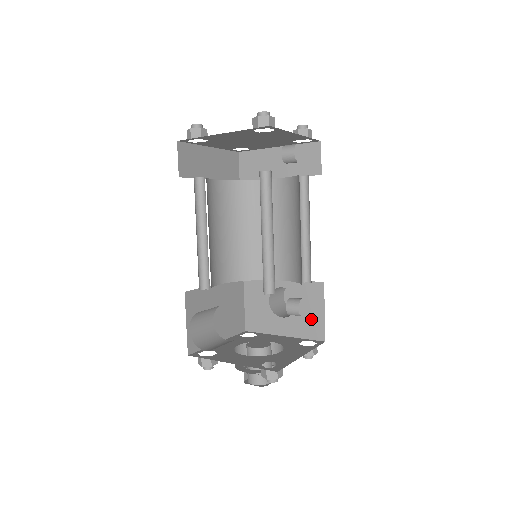
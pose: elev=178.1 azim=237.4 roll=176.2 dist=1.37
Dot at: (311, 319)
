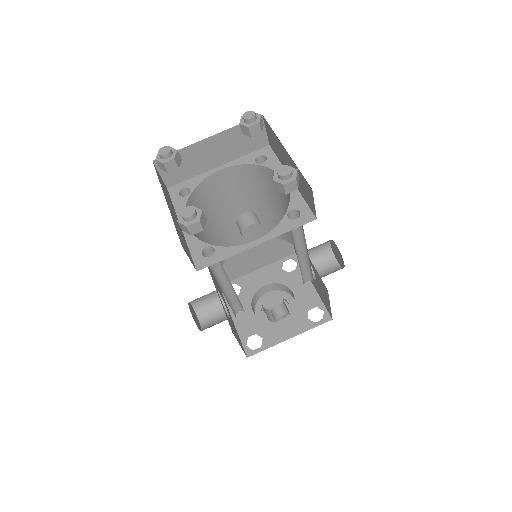
Dot at: (324, 298)
